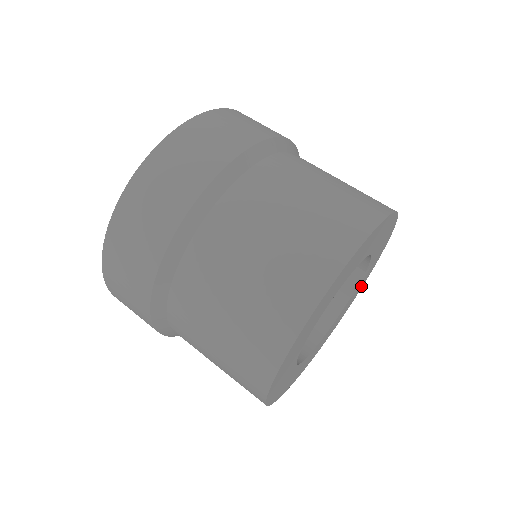
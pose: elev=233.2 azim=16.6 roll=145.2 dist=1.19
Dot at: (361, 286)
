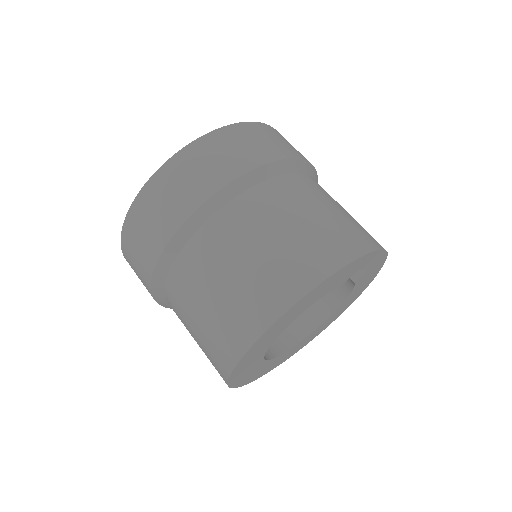
Dot at: (380, 259)
